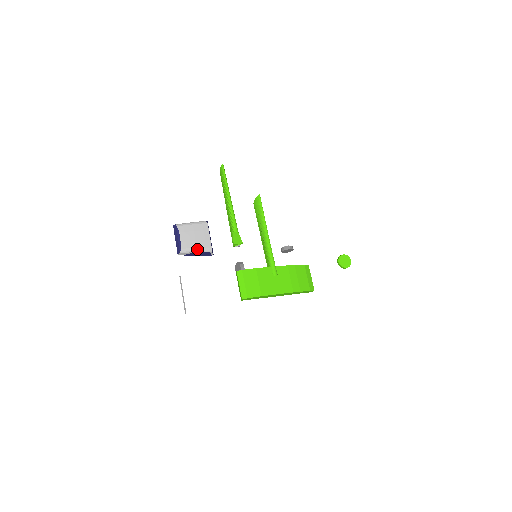
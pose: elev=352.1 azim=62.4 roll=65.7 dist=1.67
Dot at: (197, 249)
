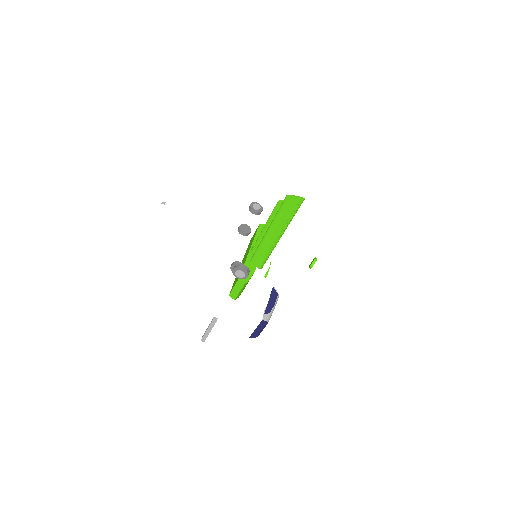
Dot at: occluded
